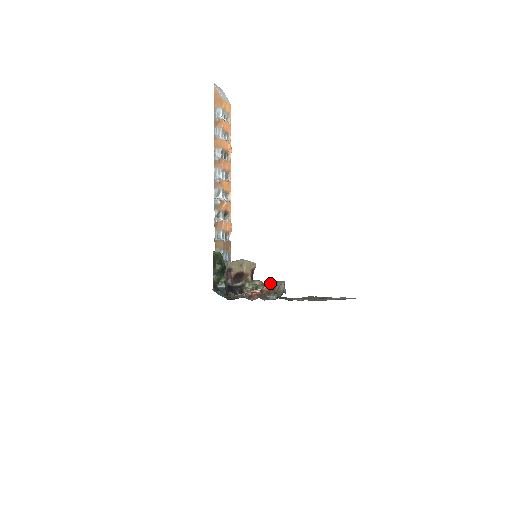
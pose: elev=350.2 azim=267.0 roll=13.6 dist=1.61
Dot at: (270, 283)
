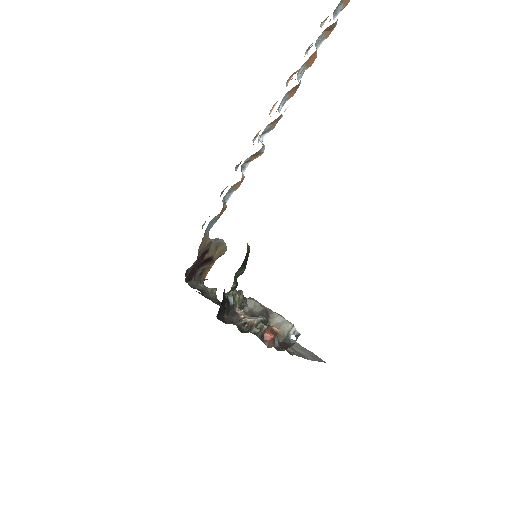
Dot at: (253, 302)
